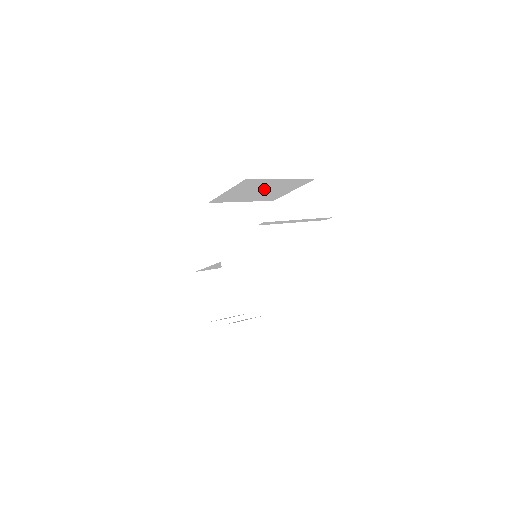
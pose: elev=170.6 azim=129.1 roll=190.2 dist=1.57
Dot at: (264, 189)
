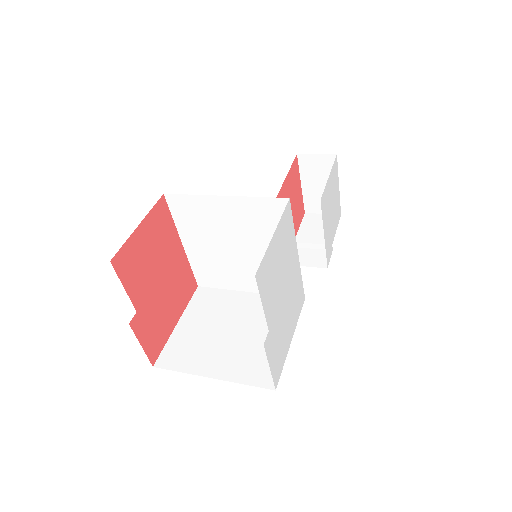
Dot at: occluded
